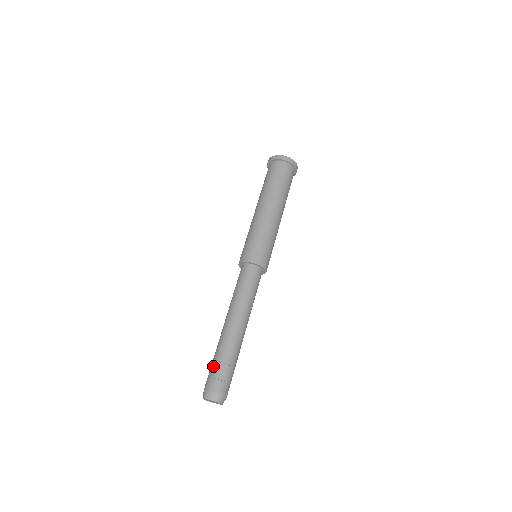
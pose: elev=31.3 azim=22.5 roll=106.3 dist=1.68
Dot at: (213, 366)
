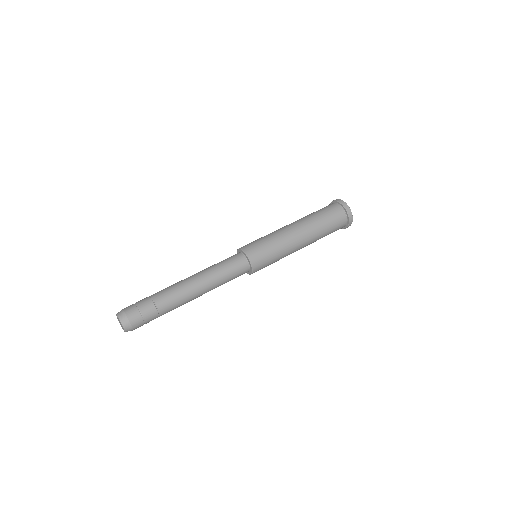
Dot at: (151, 307)
